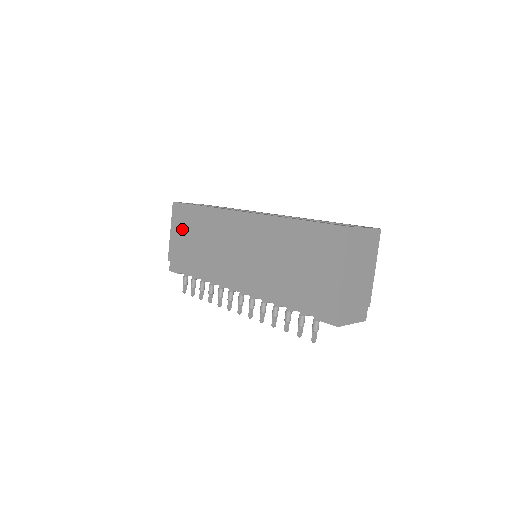
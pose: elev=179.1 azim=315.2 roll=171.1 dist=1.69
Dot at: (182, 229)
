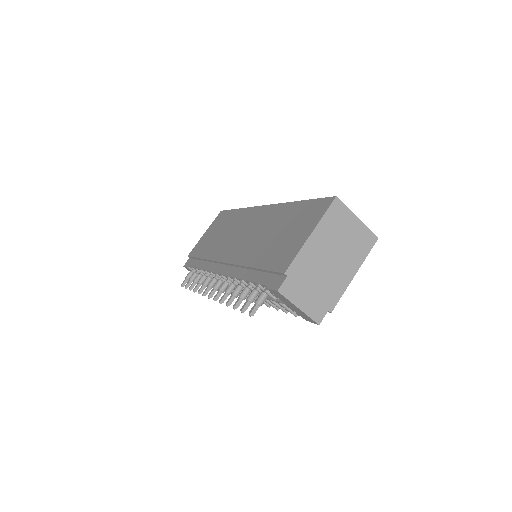
Dot at: (213, 229)
